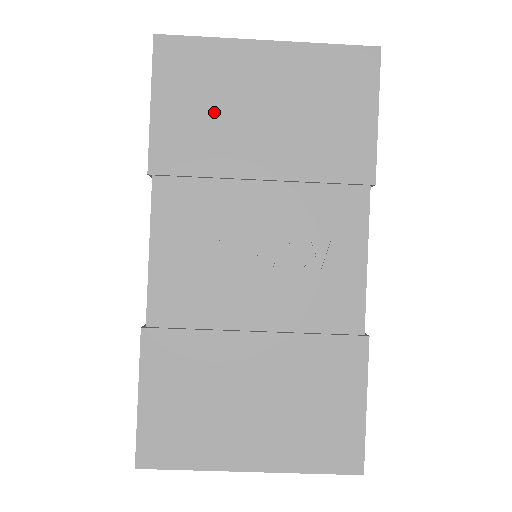
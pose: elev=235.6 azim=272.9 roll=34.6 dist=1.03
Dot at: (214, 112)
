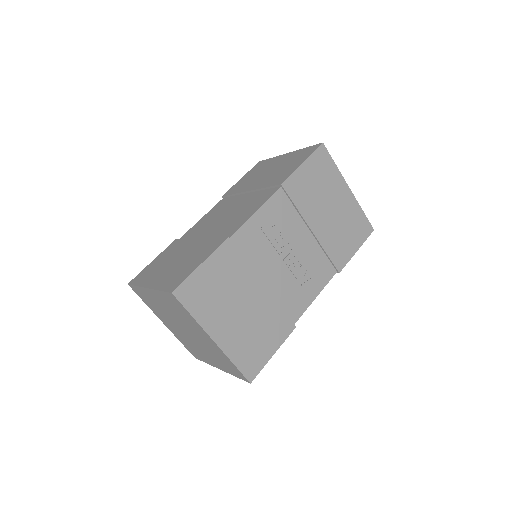
Dot at: (318, 190)
